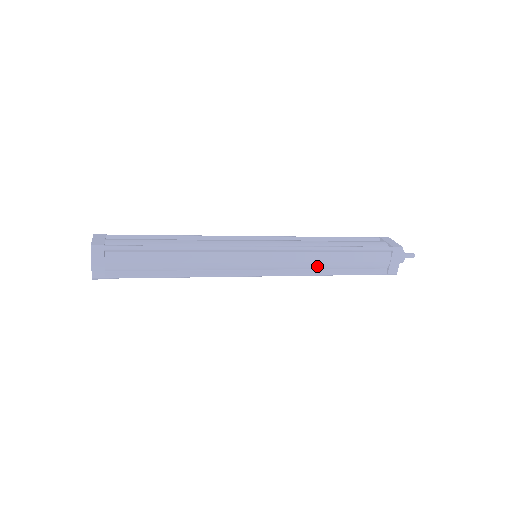
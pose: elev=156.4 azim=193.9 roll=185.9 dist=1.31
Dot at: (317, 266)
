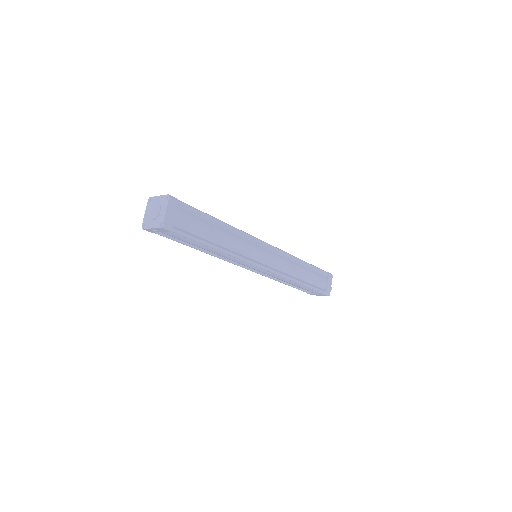
Dot at: (294, 273)
